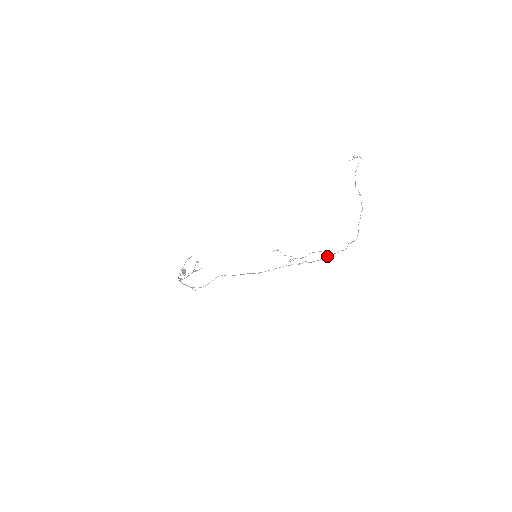
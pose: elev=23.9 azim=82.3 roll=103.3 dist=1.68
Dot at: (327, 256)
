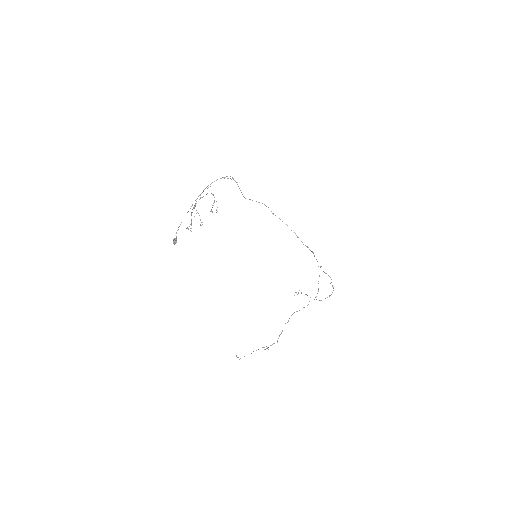
Dot at: occluded
